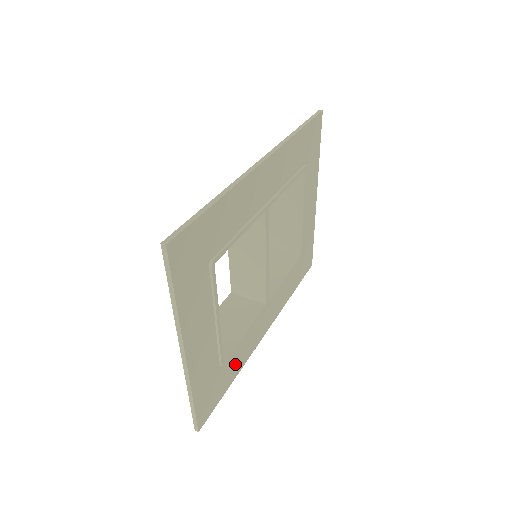
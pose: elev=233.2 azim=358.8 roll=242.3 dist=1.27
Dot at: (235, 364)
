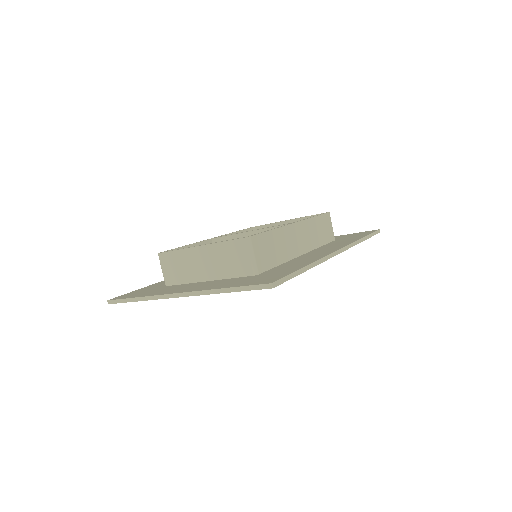
Dot at: occluded
